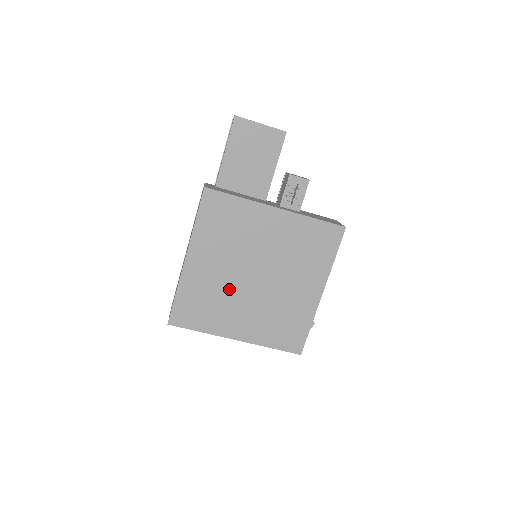
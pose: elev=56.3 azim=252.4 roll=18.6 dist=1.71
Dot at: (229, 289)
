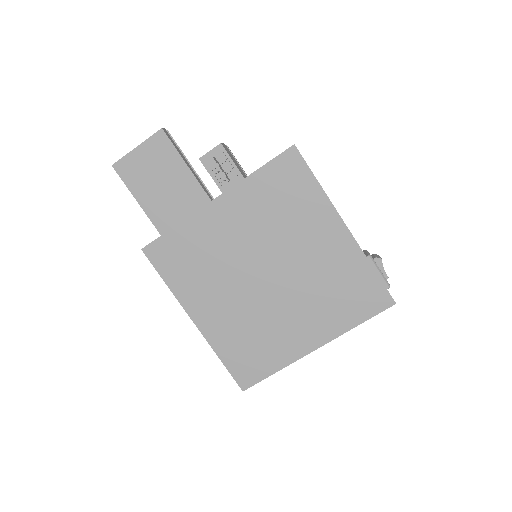
Dot at: (257, 311)
